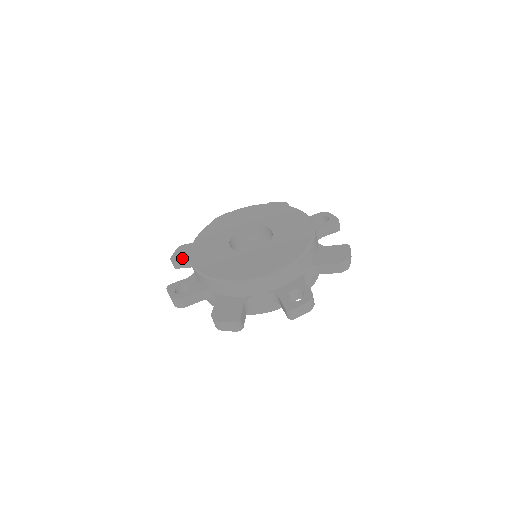
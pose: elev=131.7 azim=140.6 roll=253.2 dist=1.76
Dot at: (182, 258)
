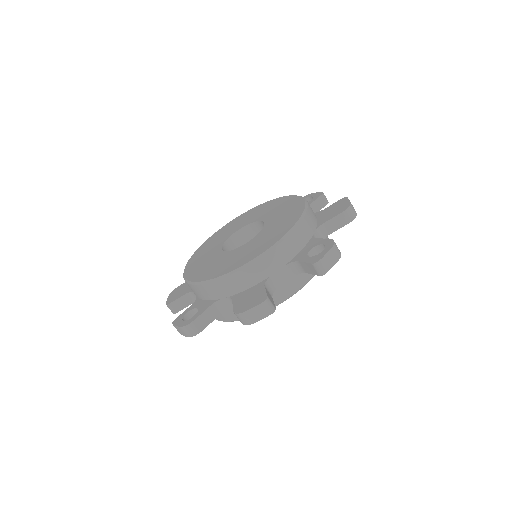
Dot at: (178, 297)
